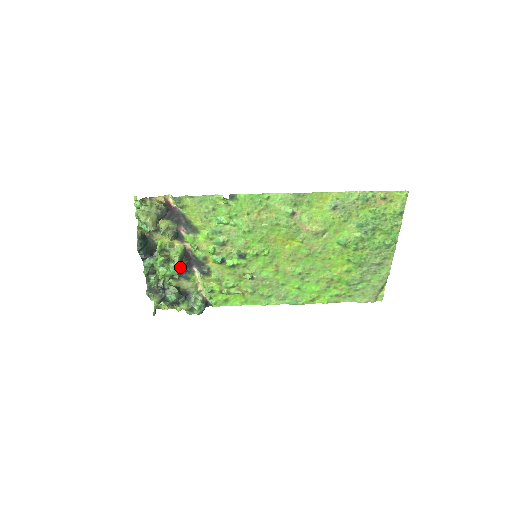
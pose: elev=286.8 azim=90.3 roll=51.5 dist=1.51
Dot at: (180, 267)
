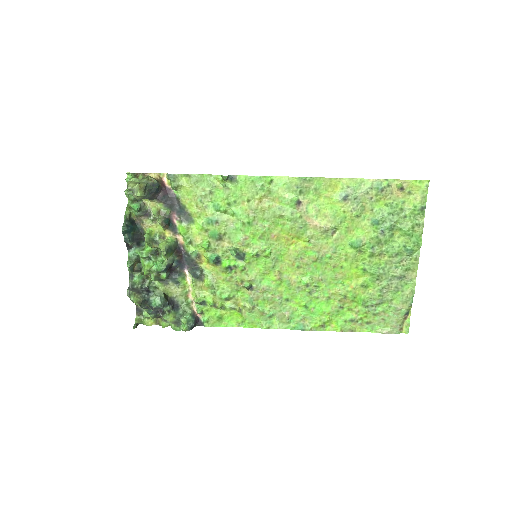
Dot at: (168, 261)
